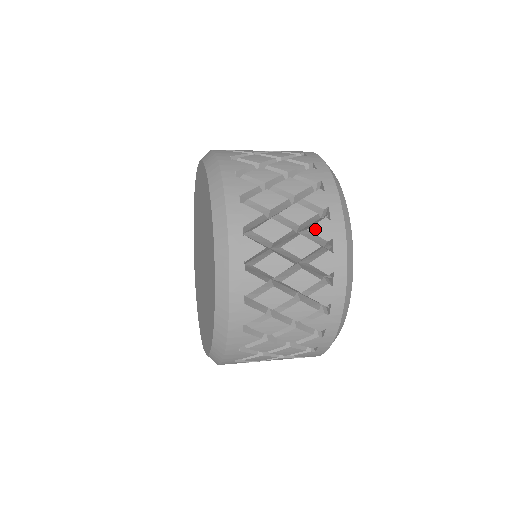
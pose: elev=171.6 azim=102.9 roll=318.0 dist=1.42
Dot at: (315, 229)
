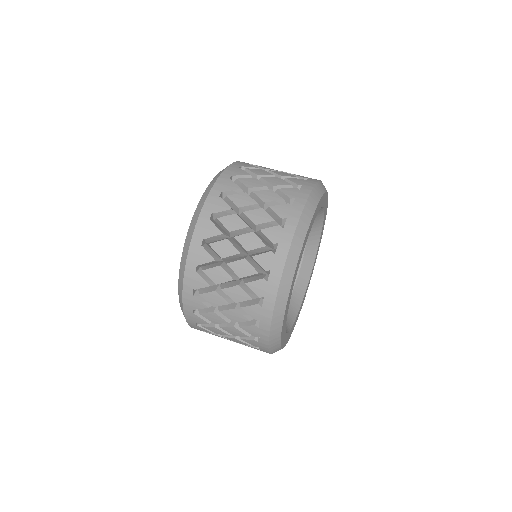
Dot at: (258, 258)
